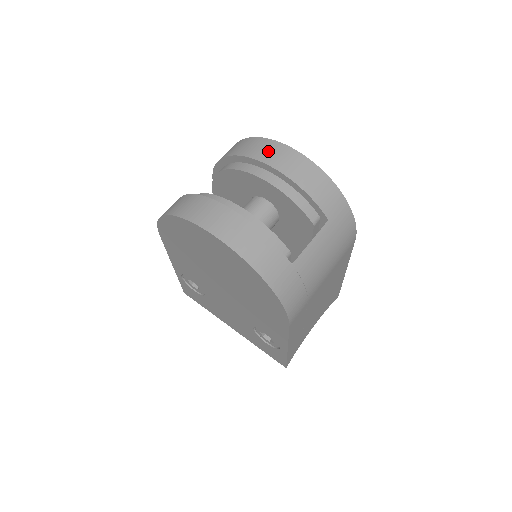
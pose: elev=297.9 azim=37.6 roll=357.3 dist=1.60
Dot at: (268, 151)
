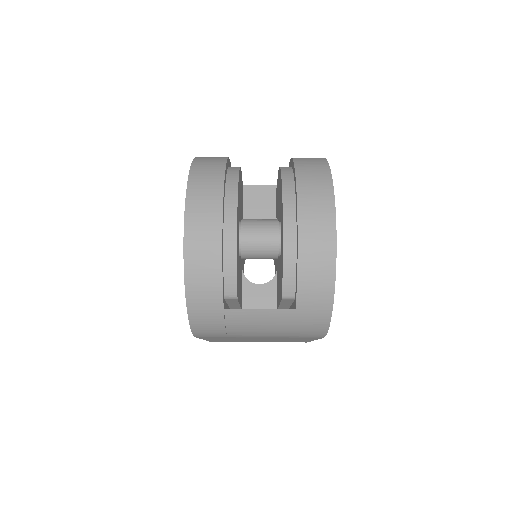
Dot at: (315, 203)
